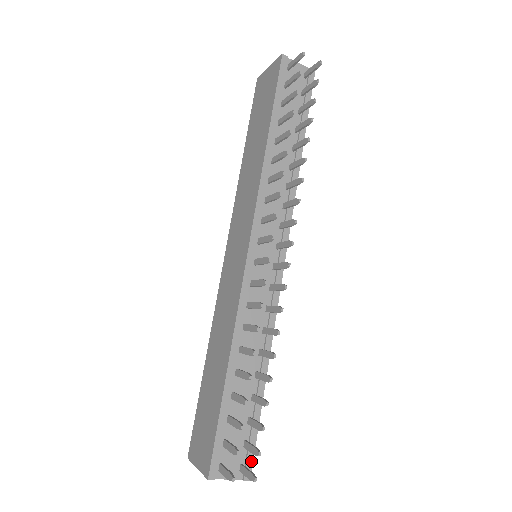
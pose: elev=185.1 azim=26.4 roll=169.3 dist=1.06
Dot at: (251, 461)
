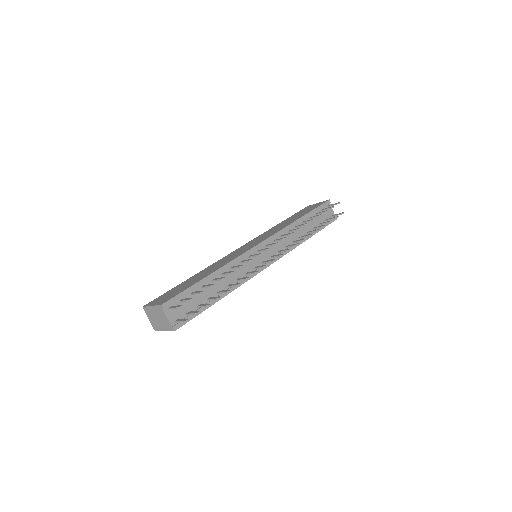
Dot at: (183, 323)
